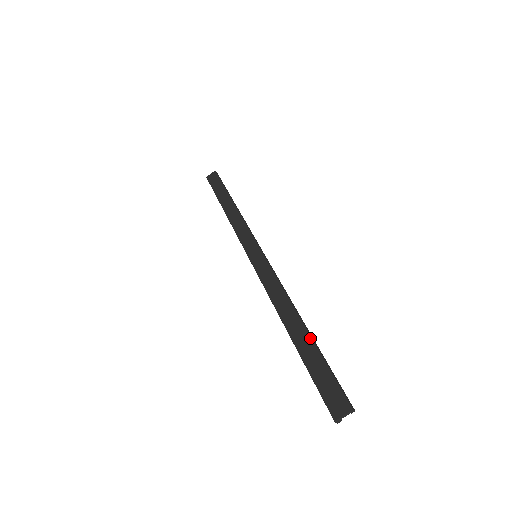
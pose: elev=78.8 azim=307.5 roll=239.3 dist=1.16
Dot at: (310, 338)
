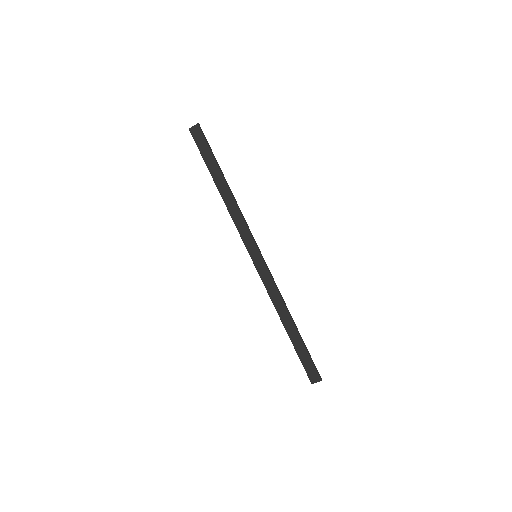
Dot at: (299, 337)
